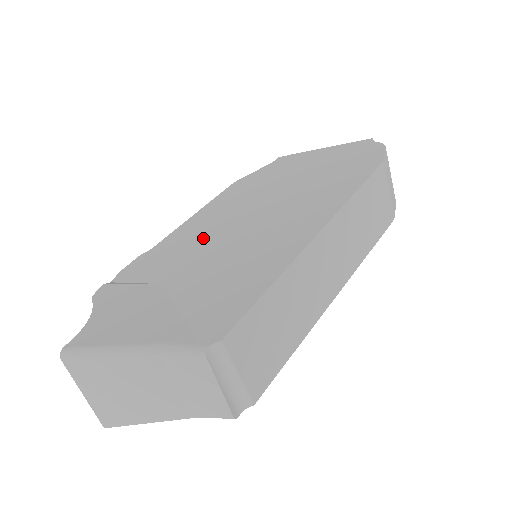
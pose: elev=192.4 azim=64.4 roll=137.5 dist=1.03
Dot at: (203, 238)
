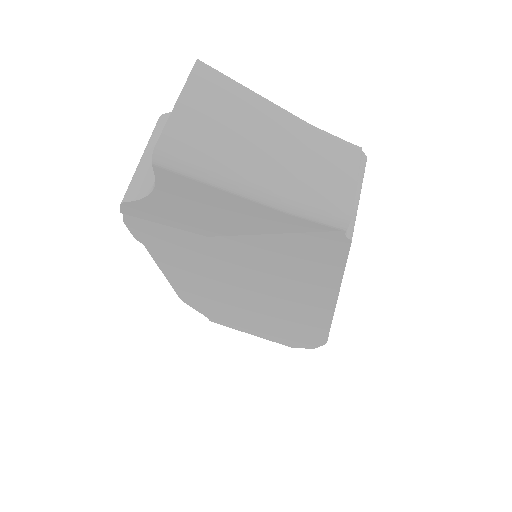
Dot at: occluded
